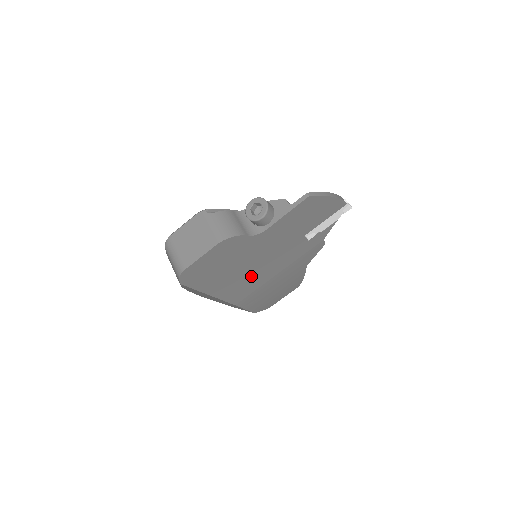
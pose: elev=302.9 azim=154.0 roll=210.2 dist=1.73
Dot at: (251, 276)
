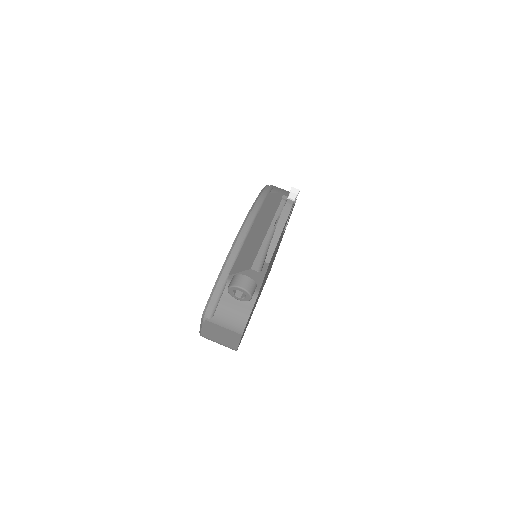
Dot at: occluded
